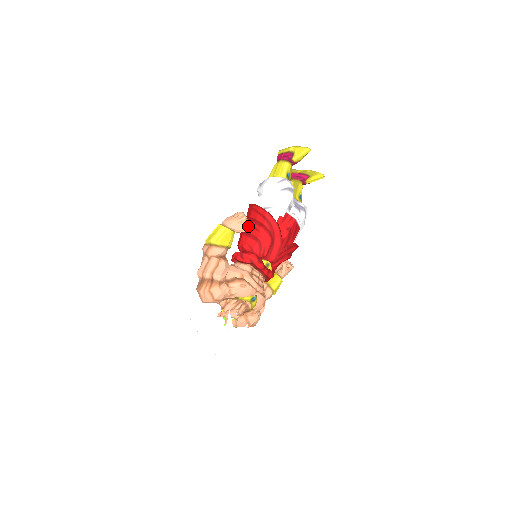
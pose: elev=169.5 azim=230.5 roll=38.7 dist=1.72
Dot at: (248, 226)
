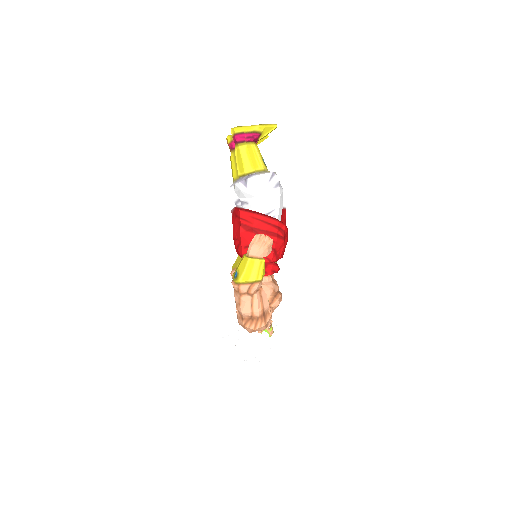
Dot at: occluded
